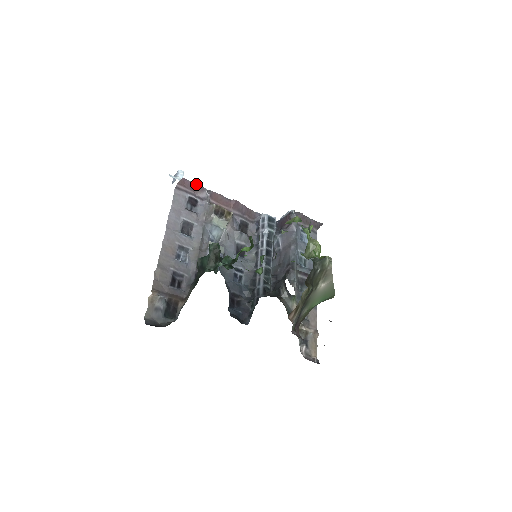
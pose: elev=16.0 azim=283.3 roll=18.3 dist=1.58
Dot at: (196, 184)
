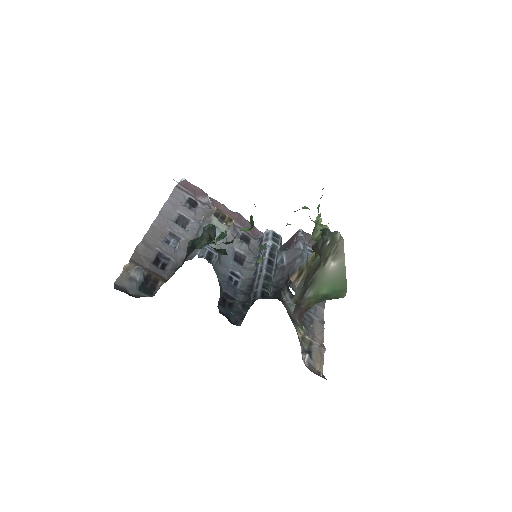
Dot at: (198, 188)
